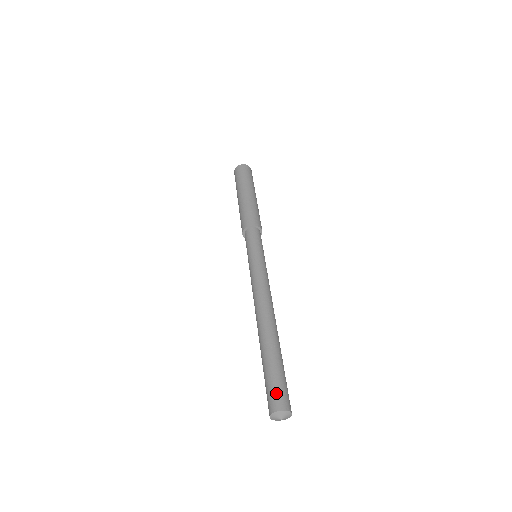
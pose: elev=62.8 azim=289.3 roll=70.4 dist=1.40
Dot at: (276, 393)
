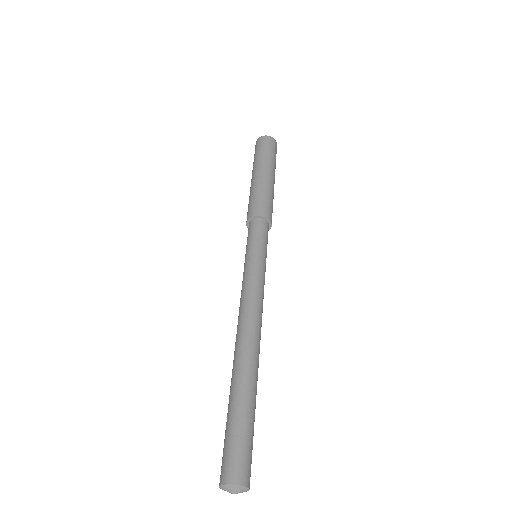
Dot at: (243, 458)
